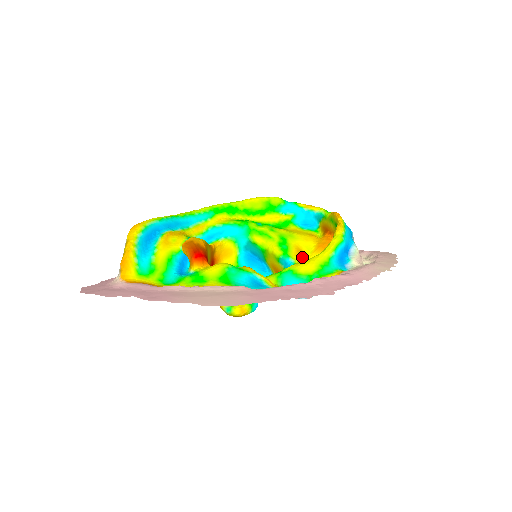
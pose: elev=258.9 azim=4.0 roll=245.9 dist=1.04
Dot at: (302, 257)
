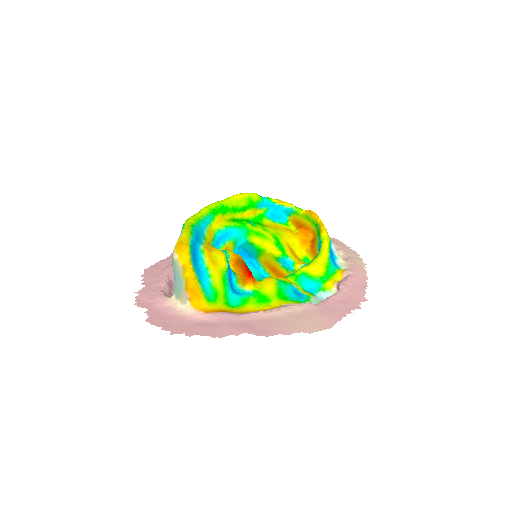
Dot at: (294, 255)
